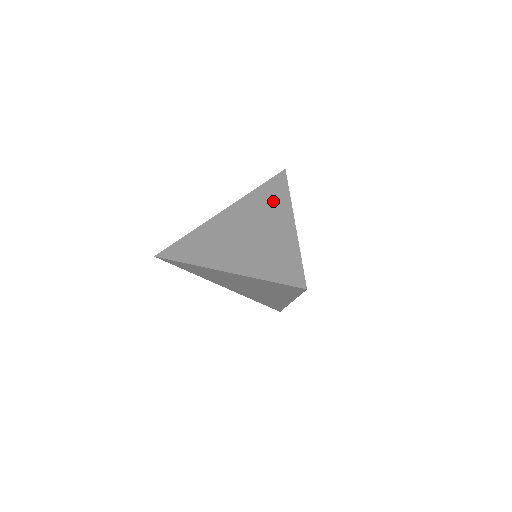
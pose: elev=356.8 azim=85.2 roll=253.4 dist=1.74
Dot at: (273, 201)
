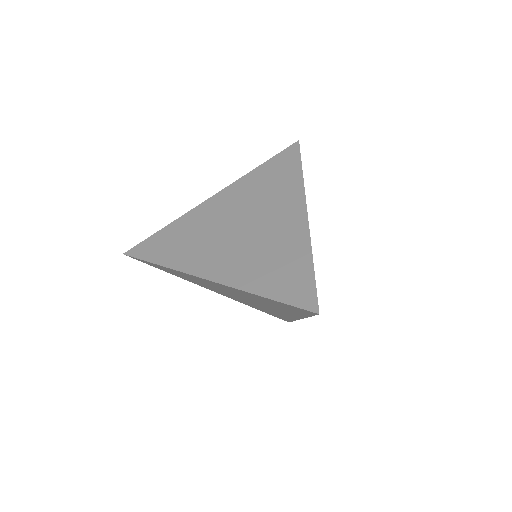
Dot at: (280, 183)
